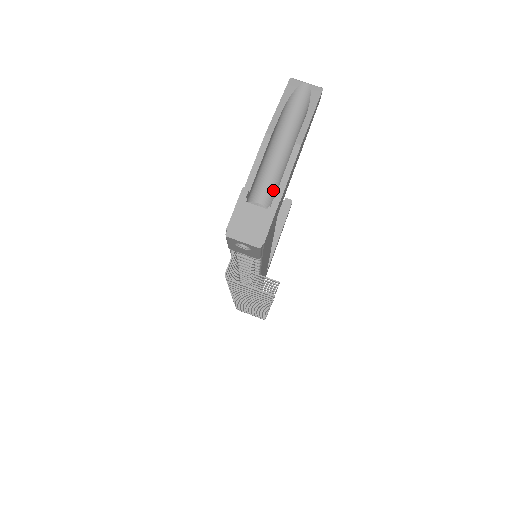
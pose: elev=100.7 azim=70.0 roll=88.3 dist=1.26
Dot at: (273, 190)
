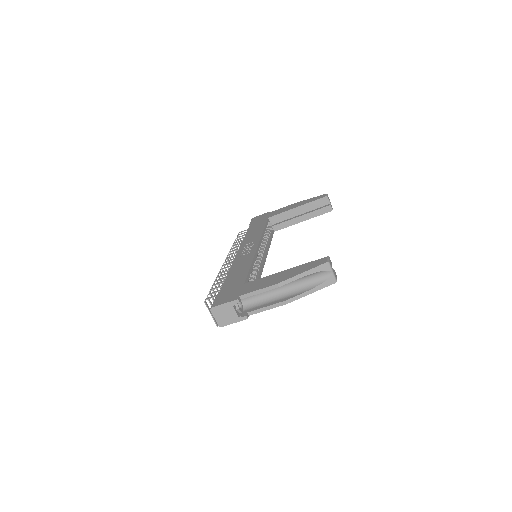
Dot at: (257, 301)
